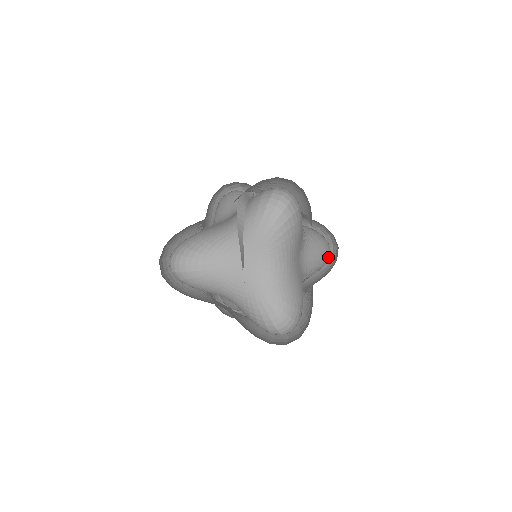
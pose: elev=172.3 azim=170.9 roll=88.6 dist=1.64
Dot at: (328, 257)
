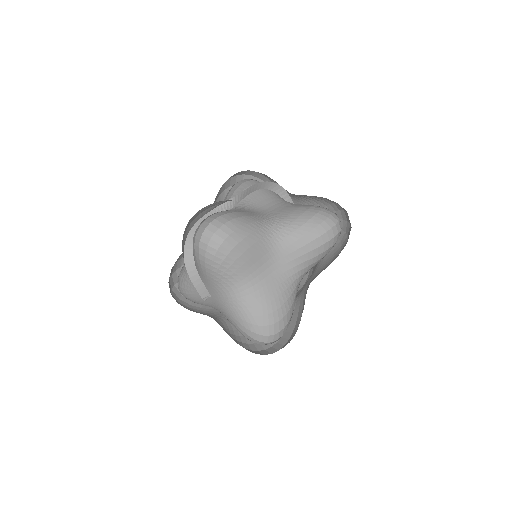
Dot at: (332, 238)
